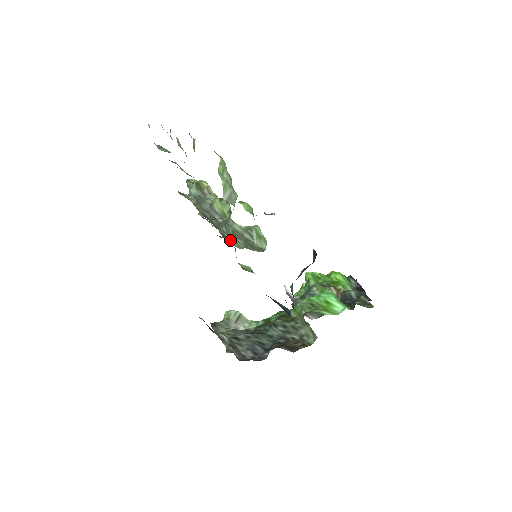
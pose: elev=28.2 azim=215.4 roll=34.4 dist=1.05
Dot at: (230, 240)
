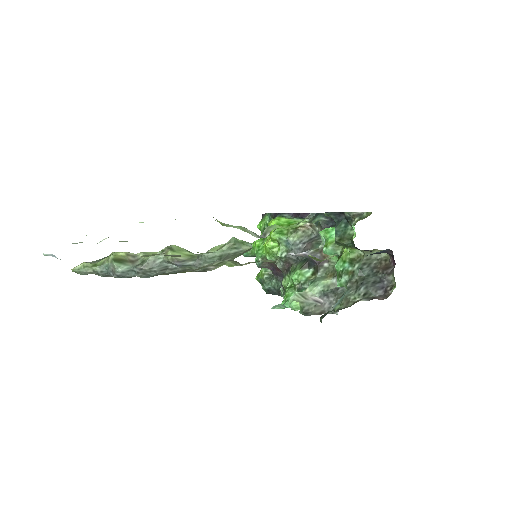
Dot at: (216, 267)
